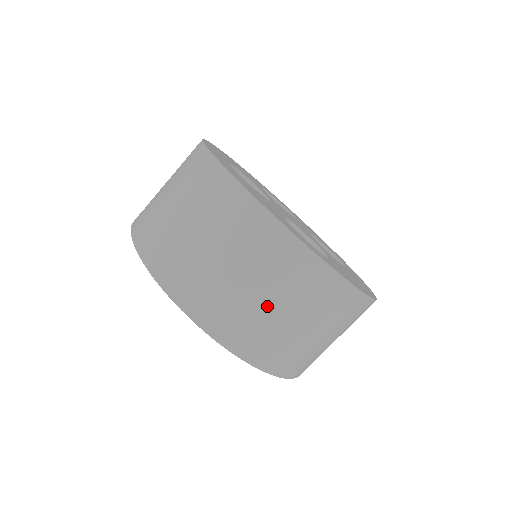
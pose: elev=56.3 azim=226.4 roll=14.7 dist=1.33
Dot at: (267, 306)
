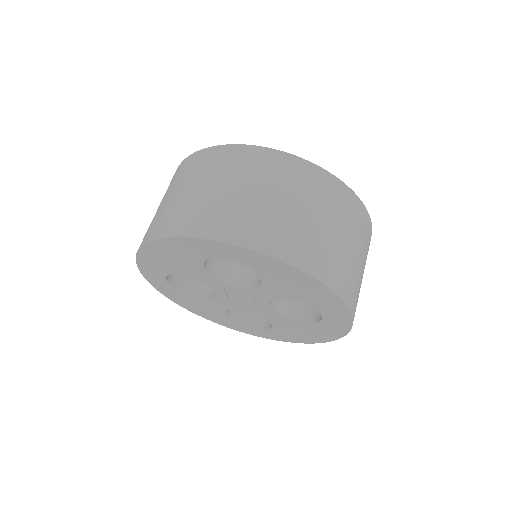
Dot at: (362, 276)
